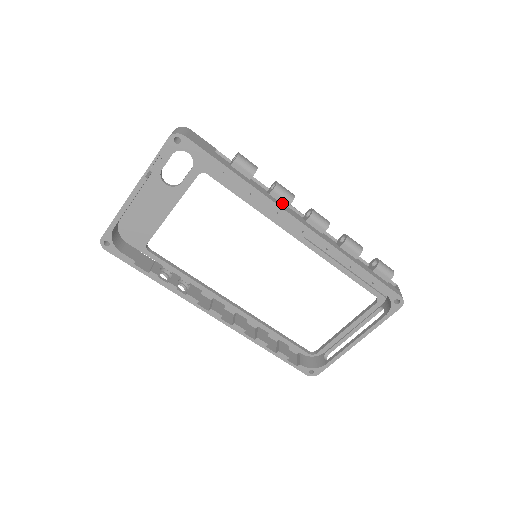
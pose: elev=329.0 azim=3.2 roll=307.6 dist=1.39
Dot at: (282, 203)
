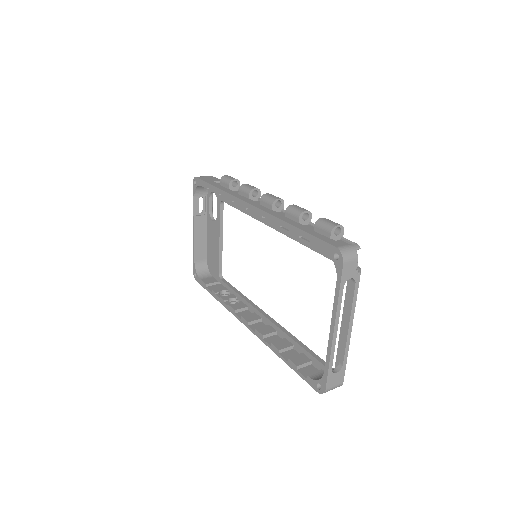
Dot at: (246, 197)
